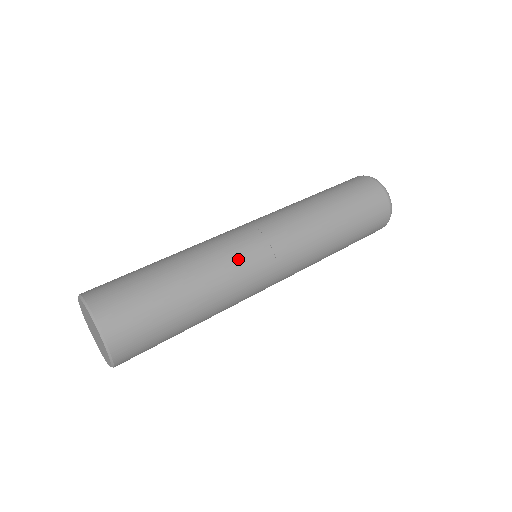
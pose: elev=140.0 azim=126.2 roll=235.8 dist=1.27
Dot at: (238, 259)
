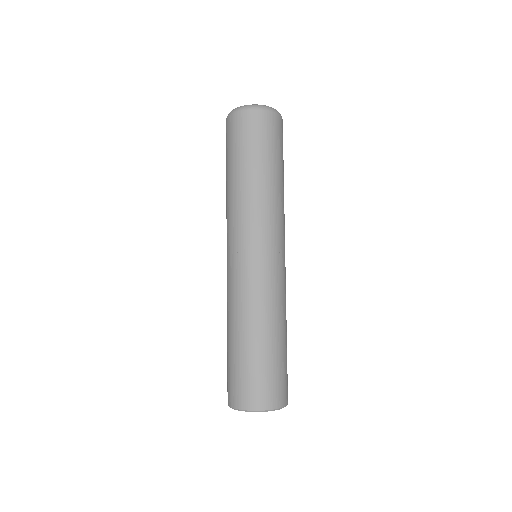
Dot at: (269, 285)
